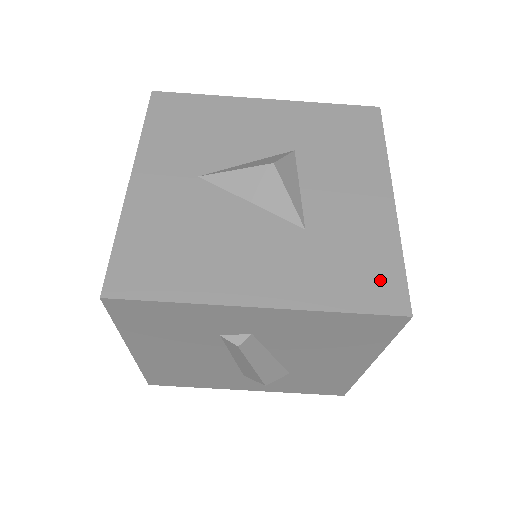
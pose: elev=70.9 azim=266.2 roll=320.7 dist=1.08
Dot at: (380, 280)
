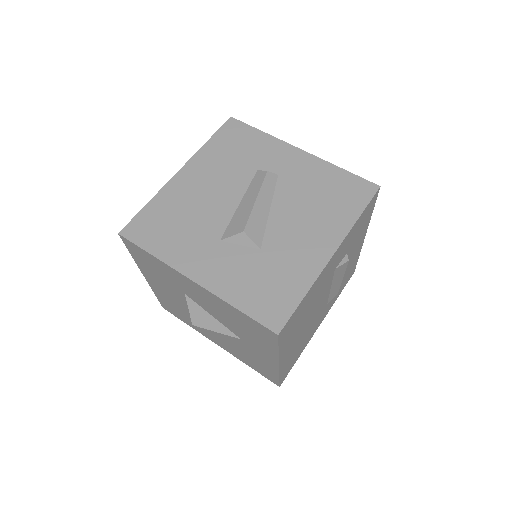
Dot at: occluded
